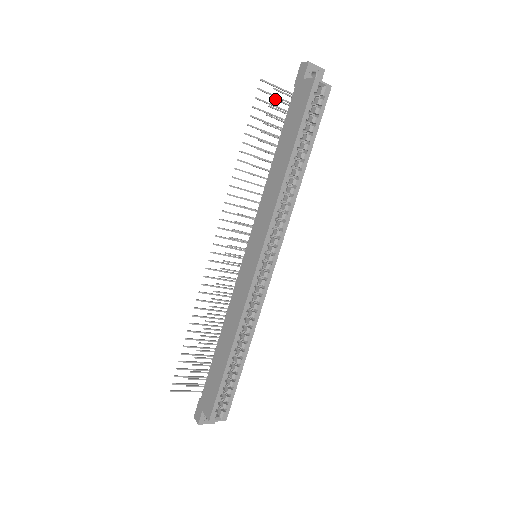
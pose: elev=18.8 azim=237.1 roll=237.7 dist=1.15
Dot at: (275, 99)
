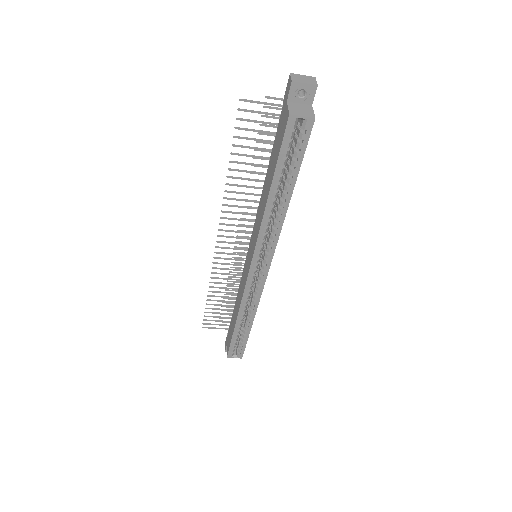
Dot at: (268, 107)
